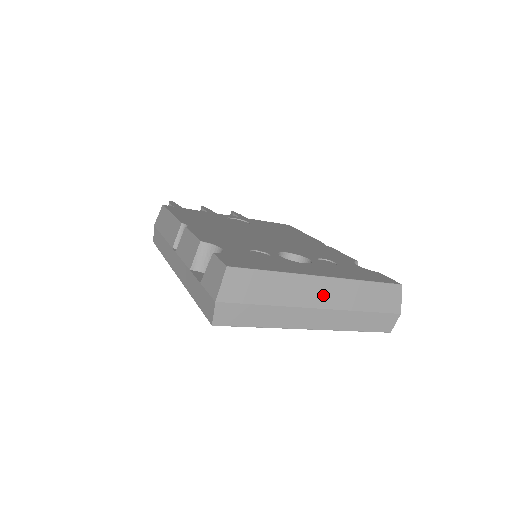
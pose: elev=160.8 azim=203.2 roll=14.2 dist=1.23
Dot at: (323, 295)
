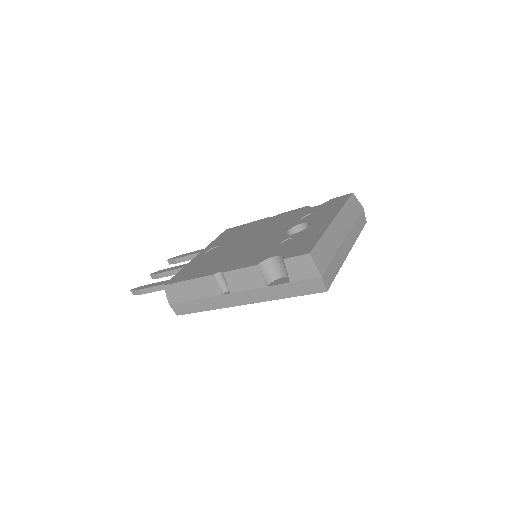
Dot at: (341, 229)
